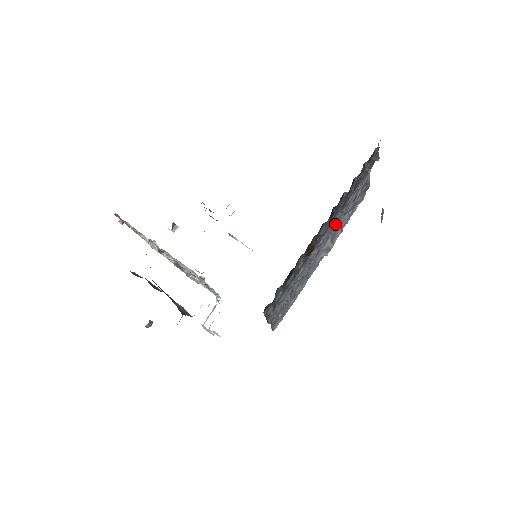
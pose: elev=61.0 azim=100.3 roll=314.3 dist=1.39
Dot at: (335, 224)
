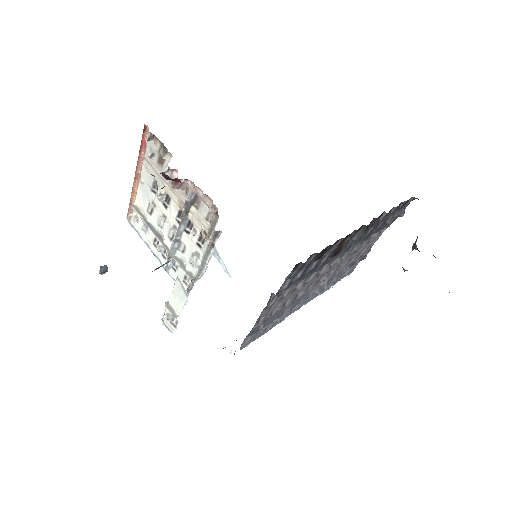
Dot at: (343, 261)
